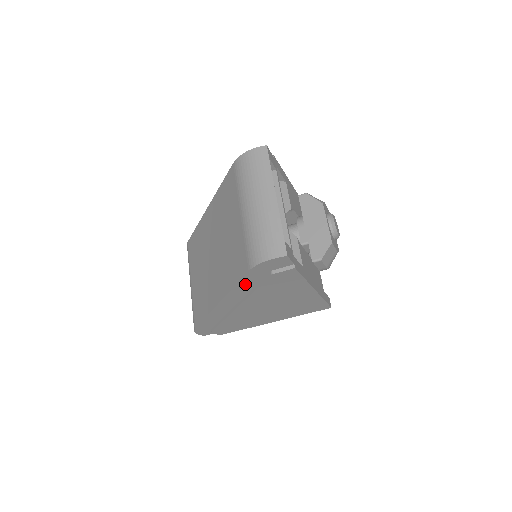
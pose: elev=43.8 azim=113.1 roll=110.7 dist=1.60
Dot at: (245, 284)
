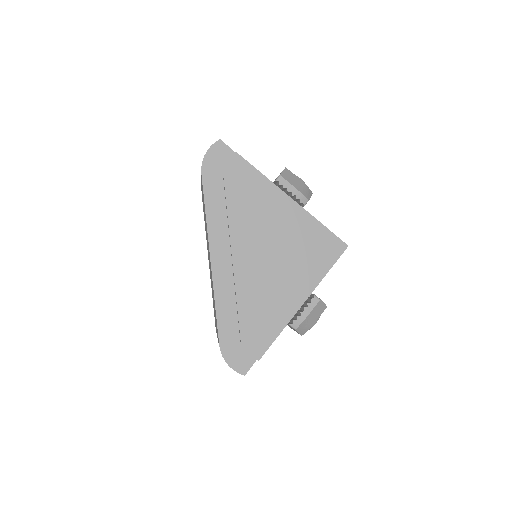
Dot at: (214, 204)
